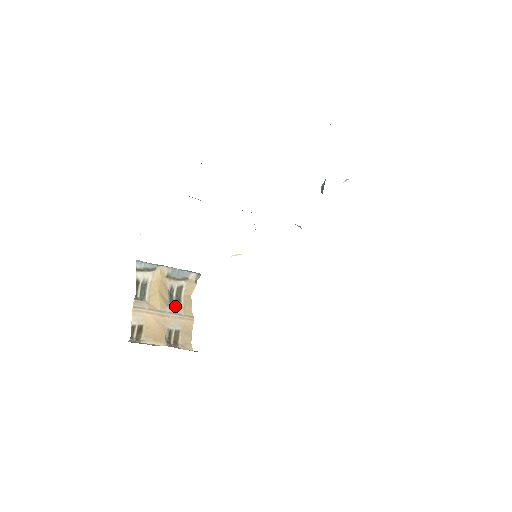
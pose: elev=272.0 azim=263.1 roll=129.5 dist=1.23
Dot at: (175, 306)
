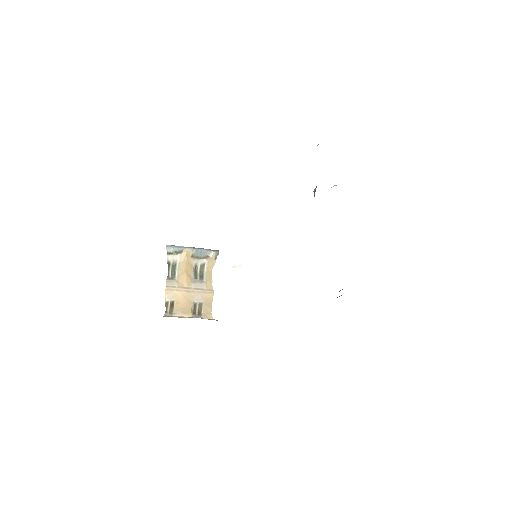
Dot at: (199, 282)
